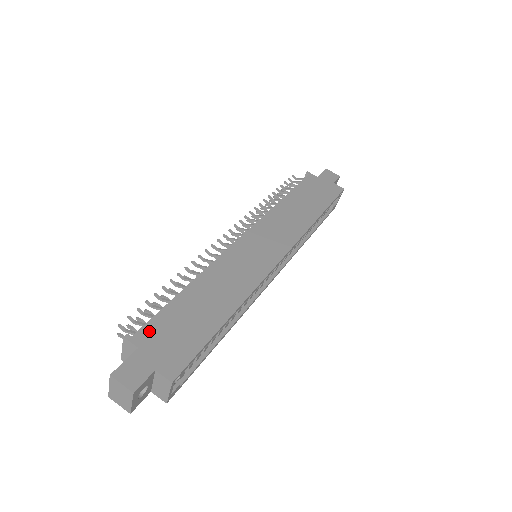
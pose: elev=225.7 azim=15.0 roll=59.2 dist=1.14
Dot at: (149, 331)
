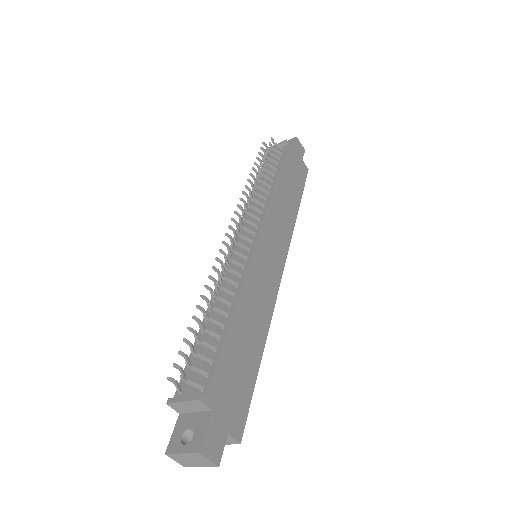
Dot at: (216, 386)
